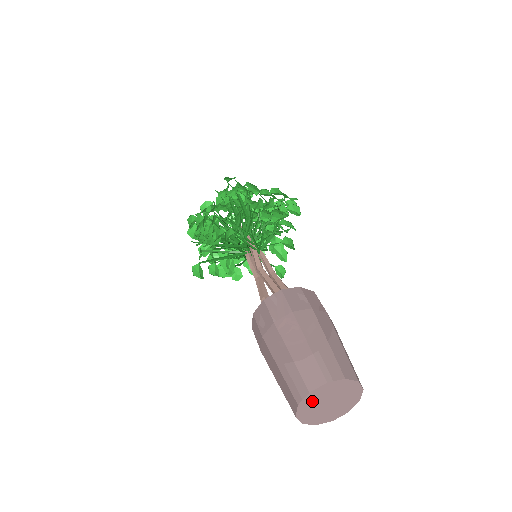
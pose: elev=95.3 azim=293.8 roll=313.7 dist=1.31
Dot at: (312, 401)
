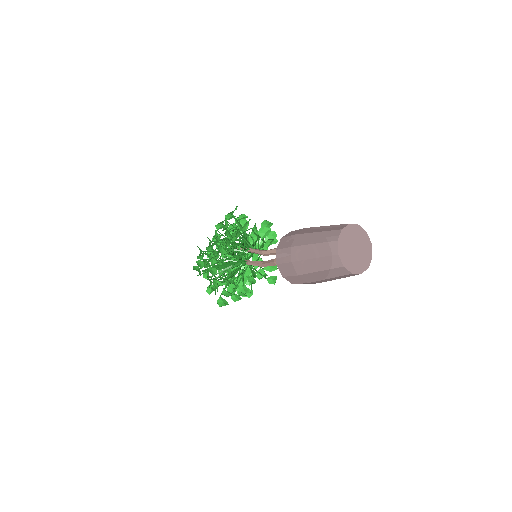
Dot at: (345, 241)
